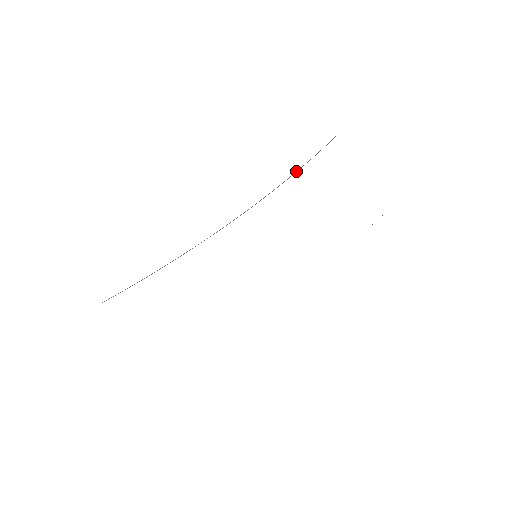
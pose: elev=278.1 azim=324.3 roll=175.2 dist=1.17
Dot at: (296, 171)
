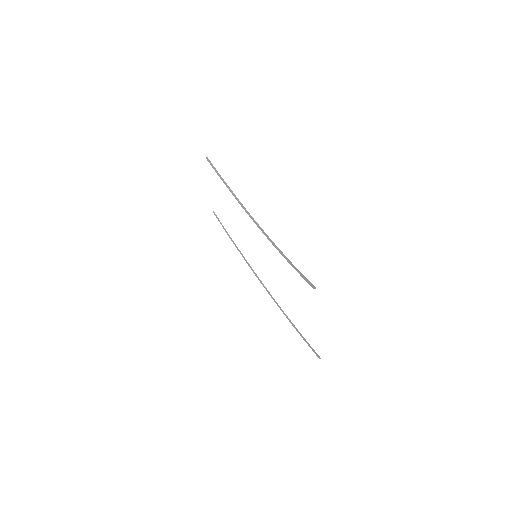
Dot at: occluded
